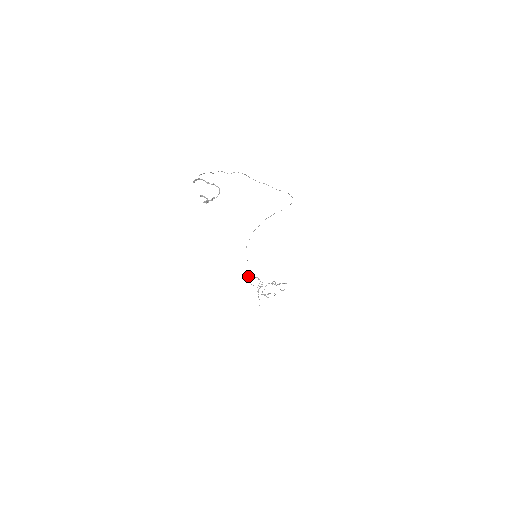
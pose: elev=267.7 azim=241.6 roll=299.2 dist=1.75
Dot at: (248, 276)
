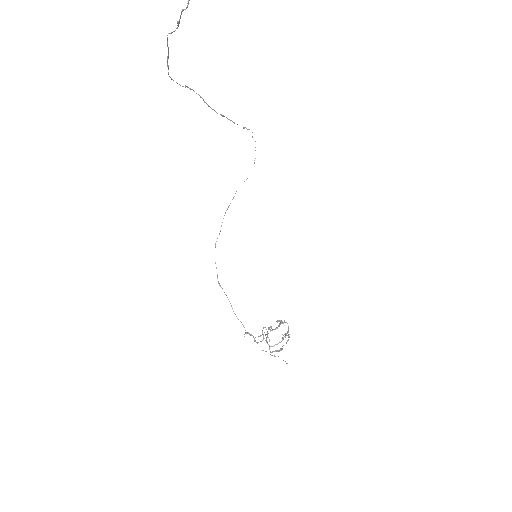
Dot at: (243, 326)
